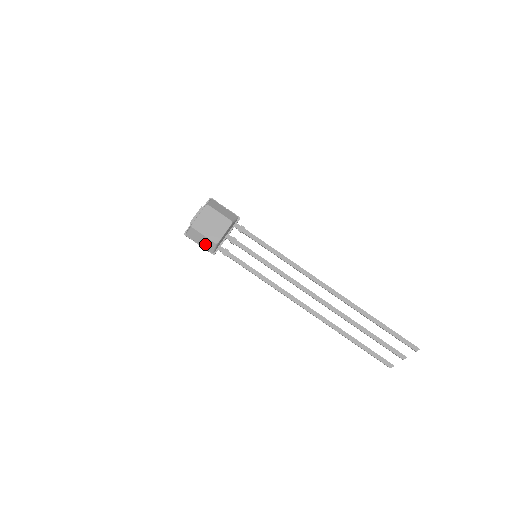
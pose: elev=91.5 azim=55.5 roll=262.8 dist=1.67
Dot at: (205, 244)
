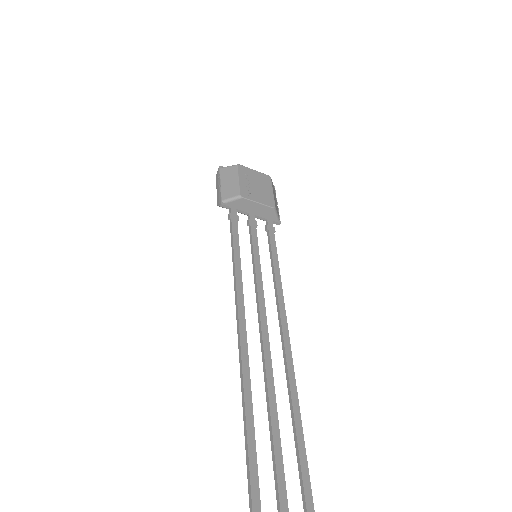
Dot at: (228, 188)
